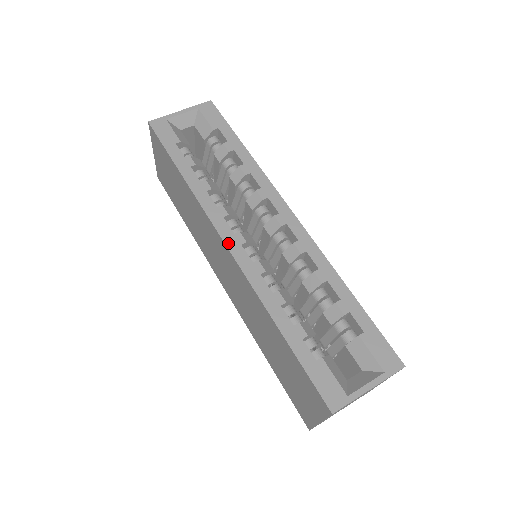
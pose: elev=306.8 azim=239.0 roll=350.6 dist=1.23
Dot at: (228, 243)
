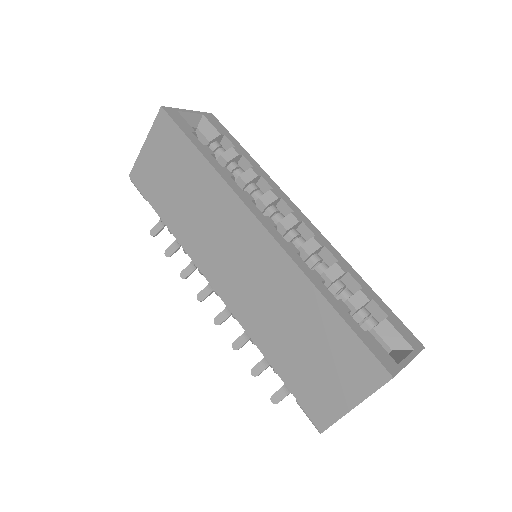
Dot at: (262, 221)
